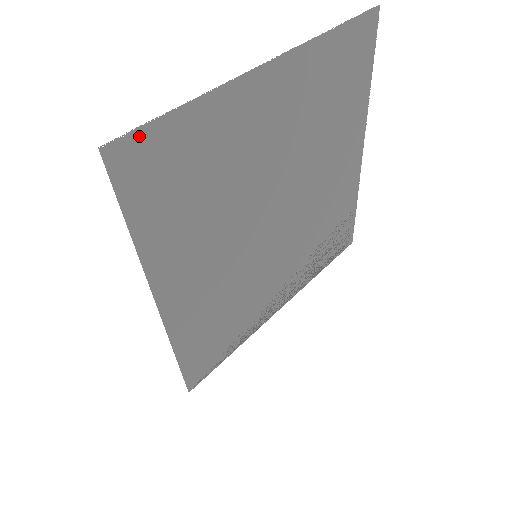
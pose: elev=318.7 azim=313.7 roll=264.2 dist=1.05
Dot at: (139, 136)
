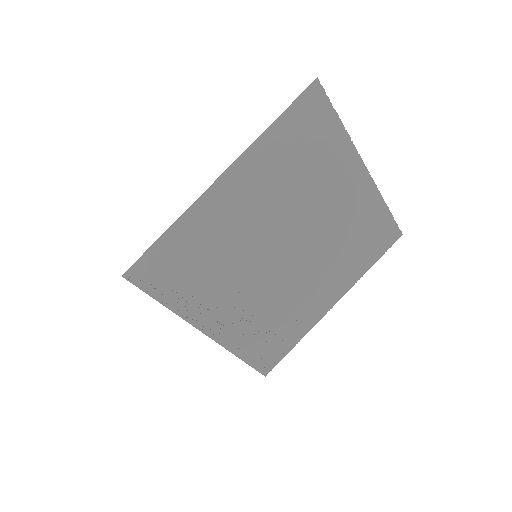
Dot at: (325, 101)
